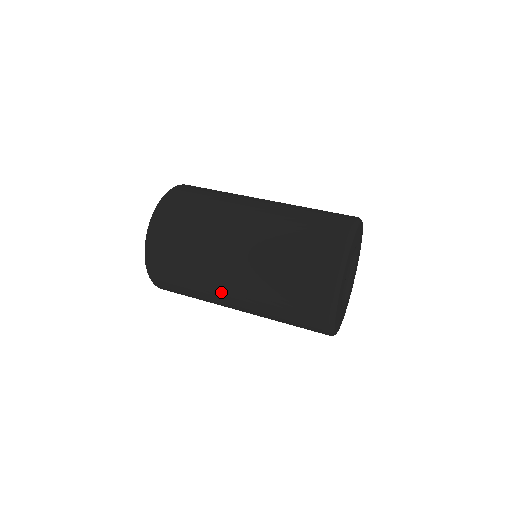
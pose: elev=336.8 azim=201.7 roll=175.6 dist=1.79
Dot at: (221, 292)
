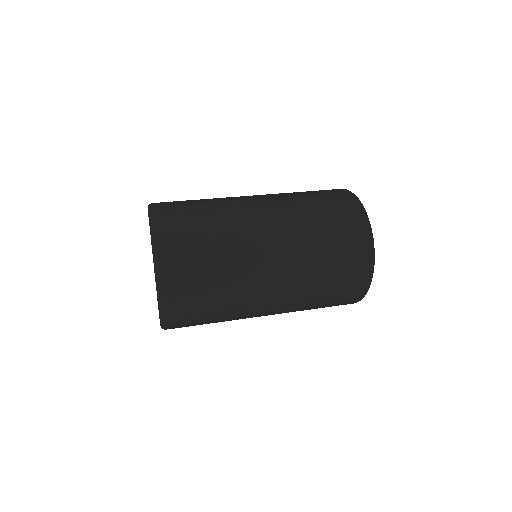
Dot at: (258, 302)
